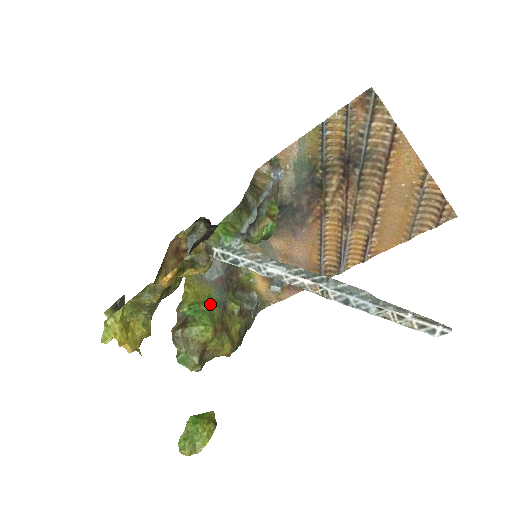
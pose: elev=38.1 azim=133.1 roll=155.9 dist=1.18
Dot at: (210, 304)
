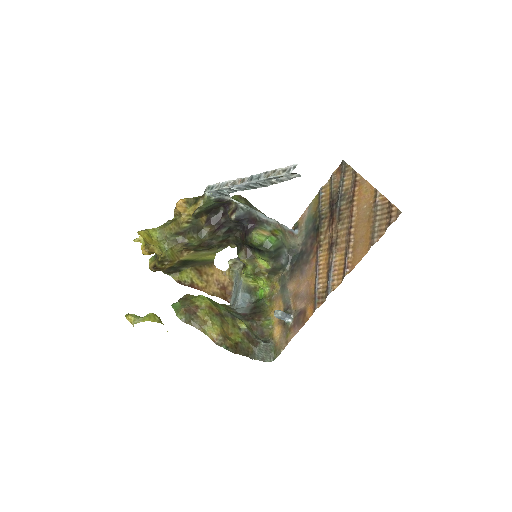
Dot at: occluded
